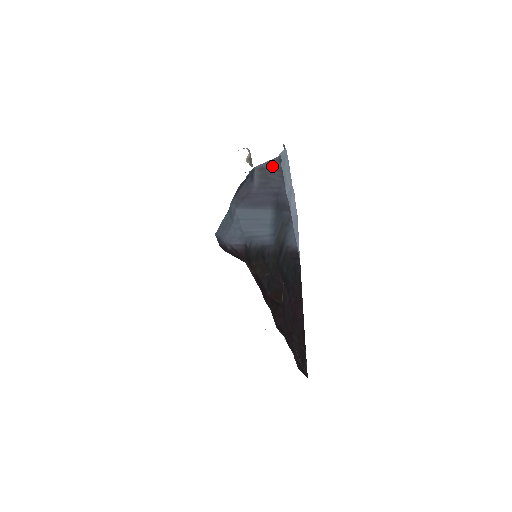
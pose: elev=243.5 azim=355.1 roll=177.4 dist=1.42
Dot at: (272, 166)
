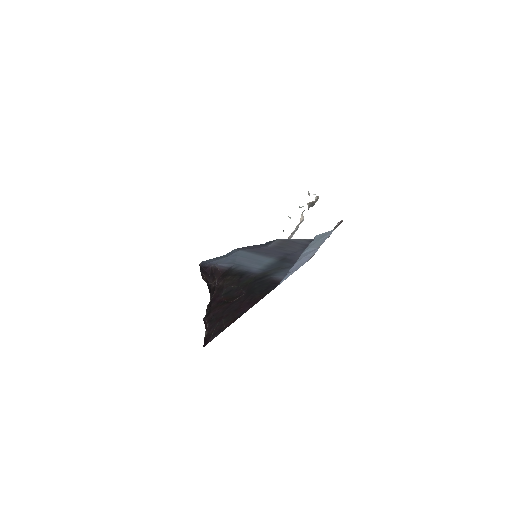
Dot at: (299, 241)
